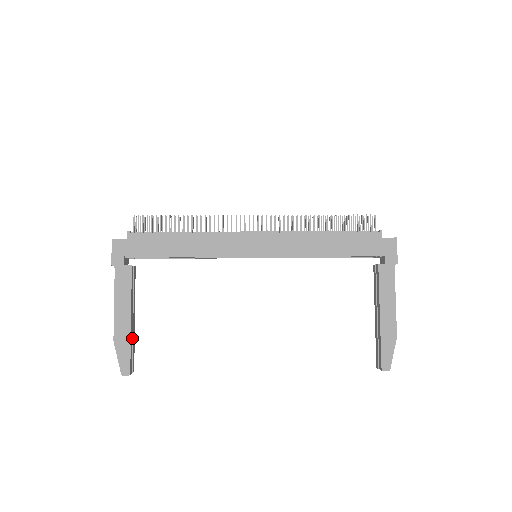
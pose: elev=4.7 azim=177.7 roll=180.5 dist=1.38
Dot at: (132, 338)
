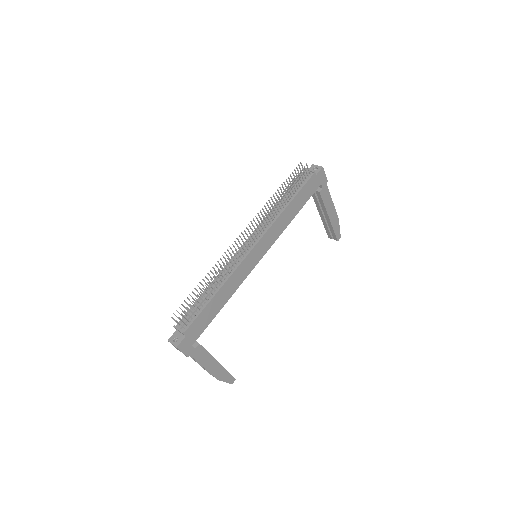
Dot at: occluded
